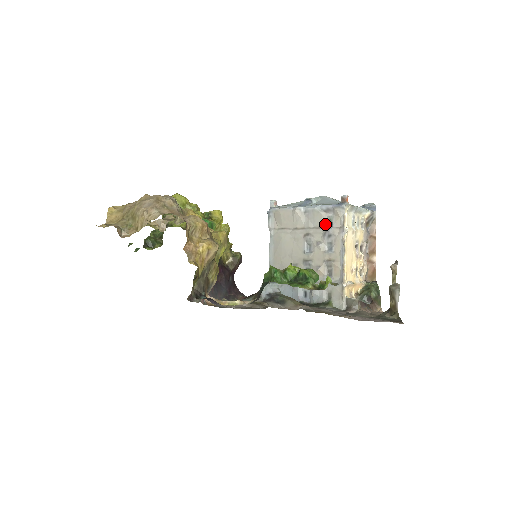
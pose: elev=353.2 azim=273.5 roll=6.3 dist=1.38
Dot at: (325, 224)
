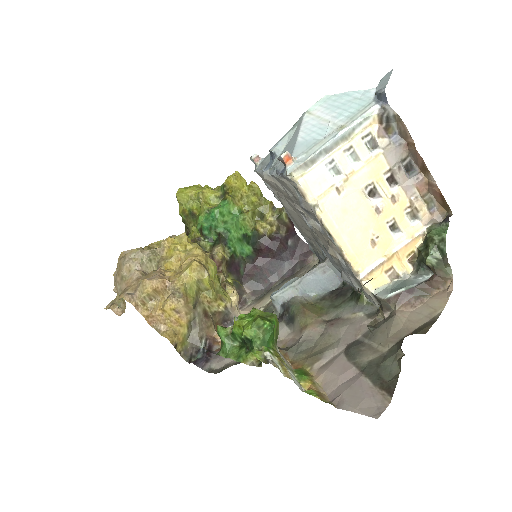
Dot at: (296, 194)
